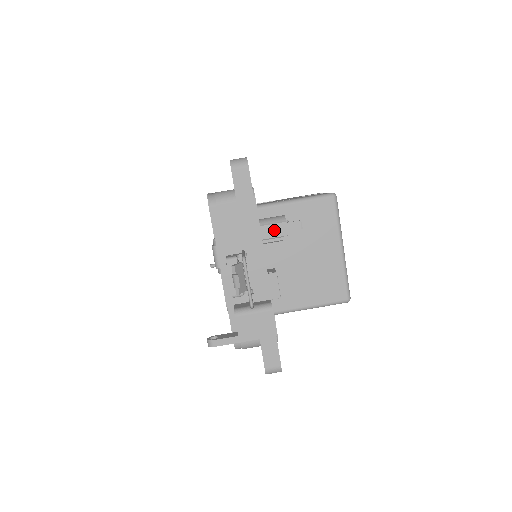
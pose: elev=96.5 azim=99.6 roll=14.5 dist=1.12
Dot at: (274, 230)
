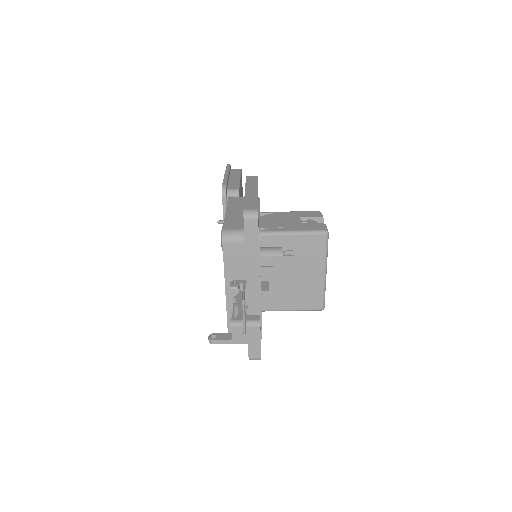
Dot at: (272, 261)
